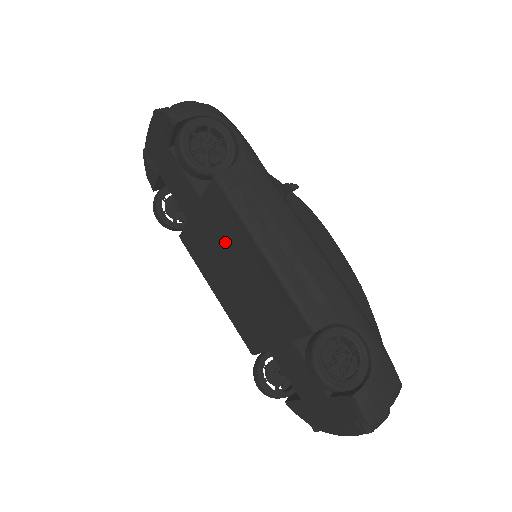
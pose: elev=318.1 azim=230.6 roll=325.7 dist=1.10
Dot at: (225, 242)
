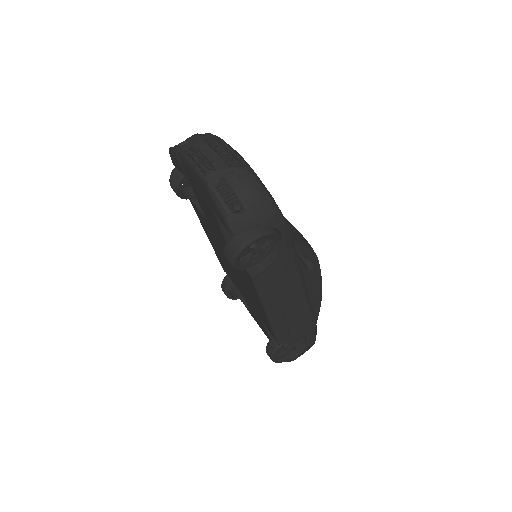
Dot at: (238, 271)
